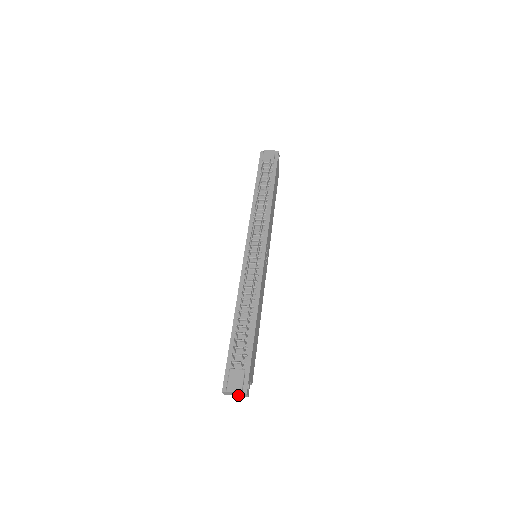
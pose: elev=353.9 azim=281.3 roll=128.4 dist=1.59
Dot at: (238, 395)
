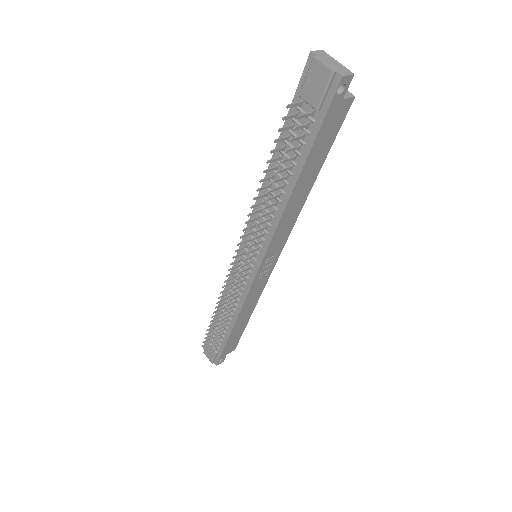
Dot at: occluded
